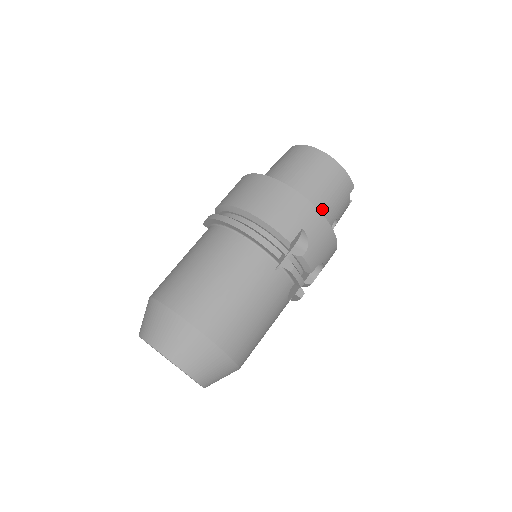
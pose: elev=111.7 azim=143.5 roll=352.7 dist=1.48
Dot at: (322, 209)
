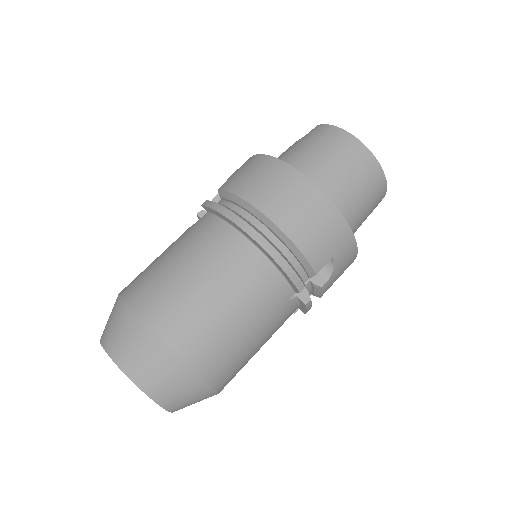
Dot at: (351, 226)
